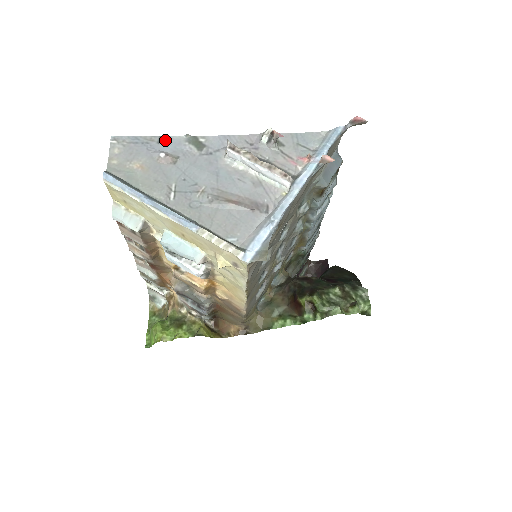
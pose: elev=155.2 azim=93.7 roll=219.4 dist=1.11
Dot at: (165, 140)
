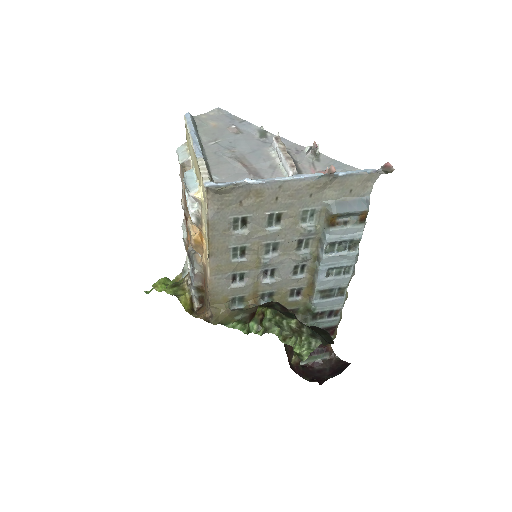
Dot at: (246, 123)
